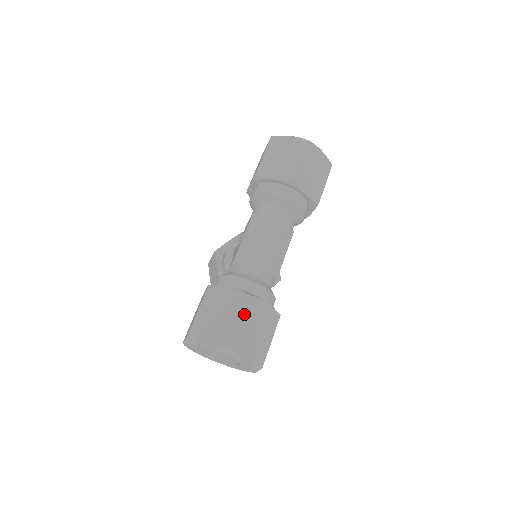
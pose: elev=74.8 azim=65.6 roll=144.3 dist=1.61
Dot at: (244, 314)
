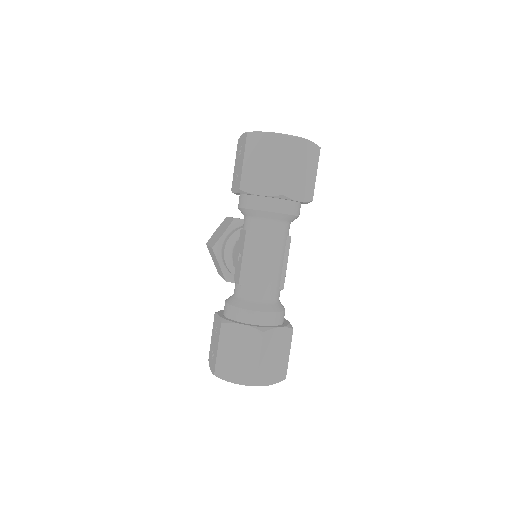
Dot at: (261, 350)
